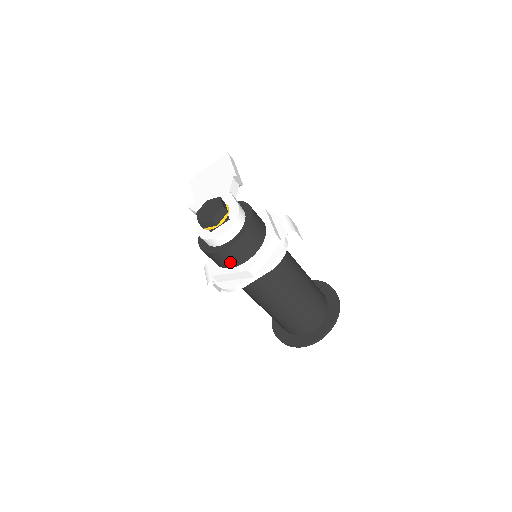
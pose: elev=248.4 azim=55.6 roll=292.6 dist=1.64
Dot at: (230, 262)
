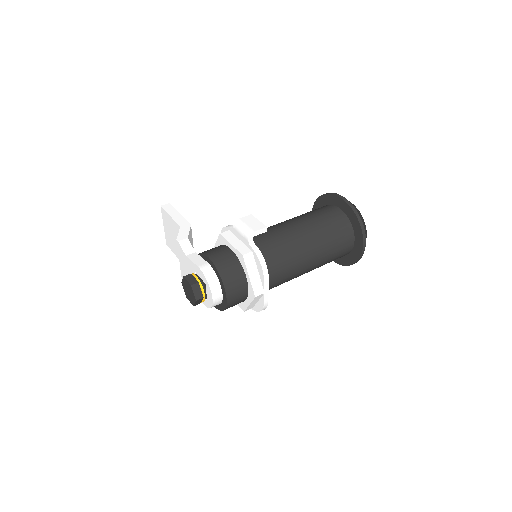
Dot at: (240, 300)
